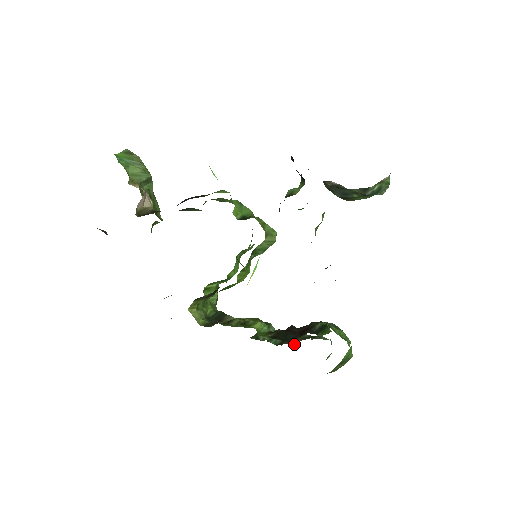
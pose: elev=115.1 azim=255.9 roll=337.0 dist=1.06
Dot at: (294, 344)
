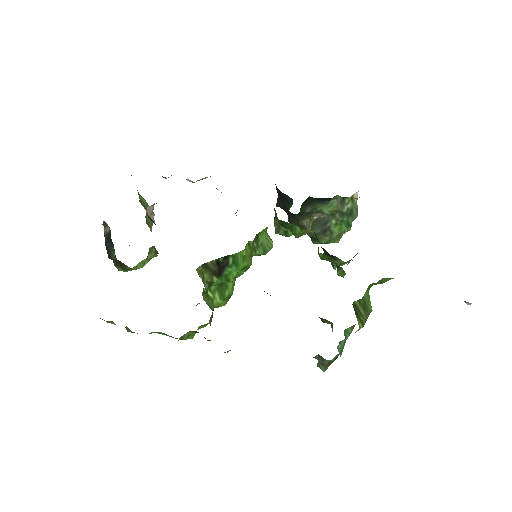
Dot at: occluded
